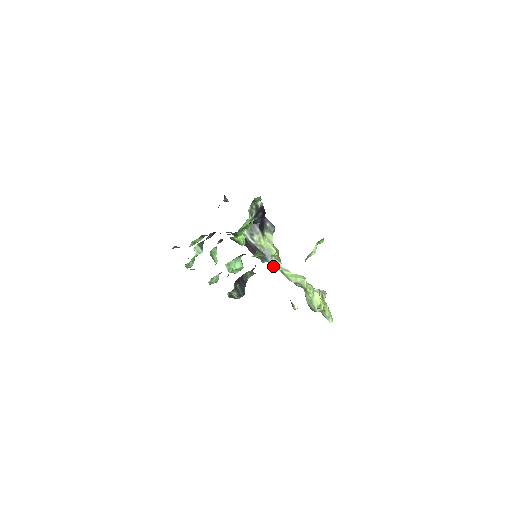
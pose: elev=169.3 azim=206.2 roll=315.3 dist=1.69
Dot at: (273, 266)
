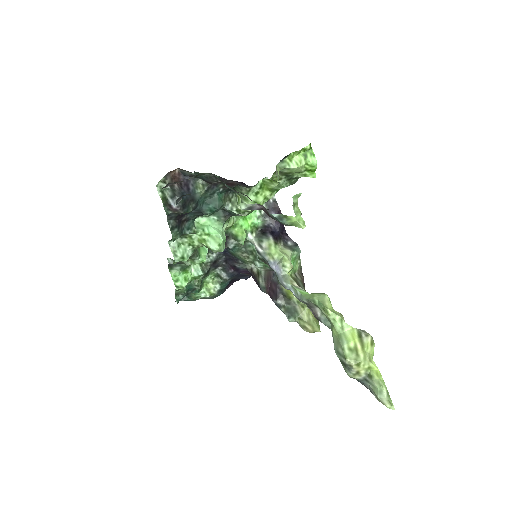
Dot at: (284, 285)
